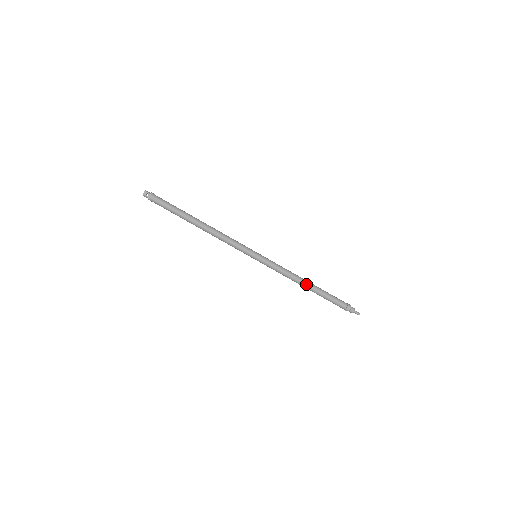
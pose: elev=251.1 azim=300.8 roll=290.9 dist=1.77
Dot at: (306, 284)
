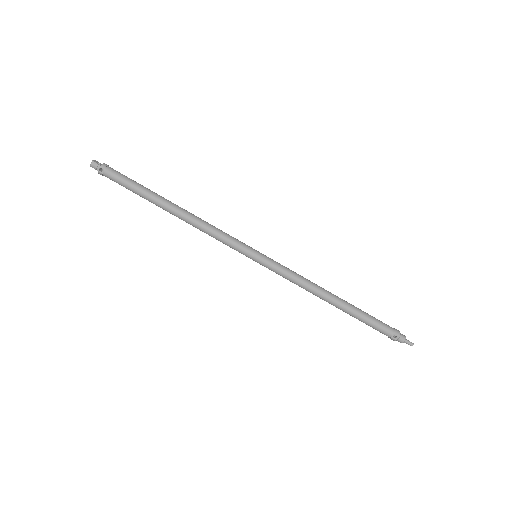
Dot at: (332, 294)
